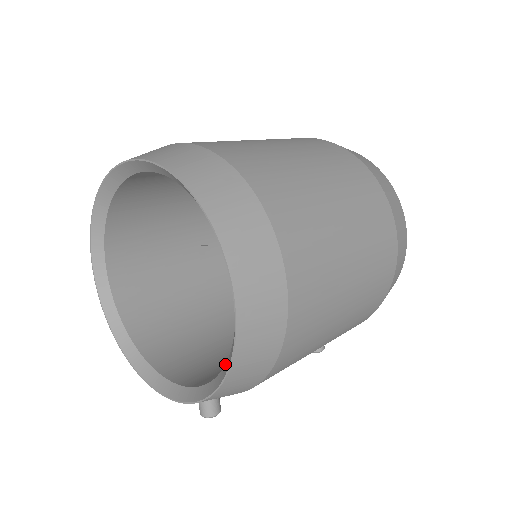
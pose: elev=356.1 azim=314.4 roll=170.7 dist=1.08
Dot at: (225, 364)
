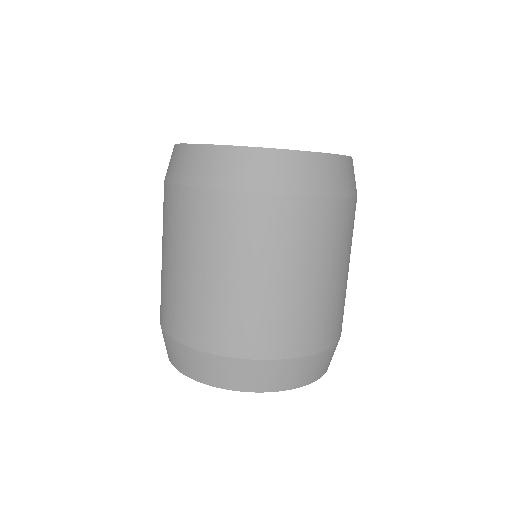
Dot at: occluded
